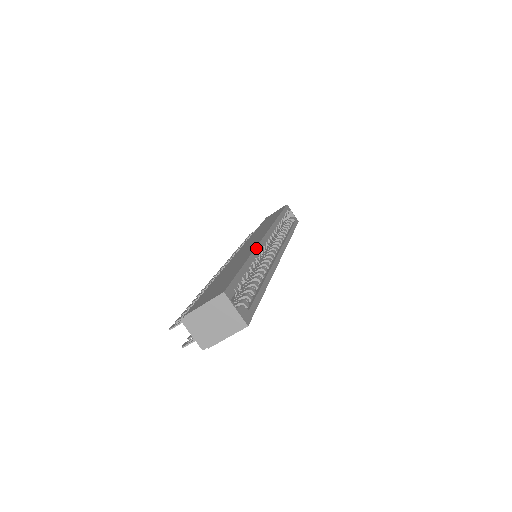
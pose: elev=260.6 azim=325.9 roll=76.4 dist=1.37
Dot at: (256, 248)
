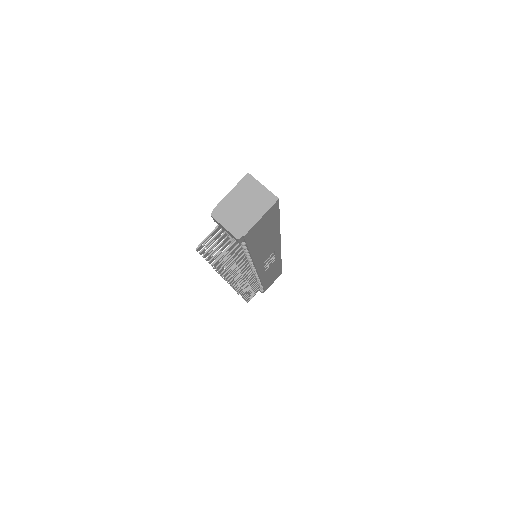
Dot at: occluded
